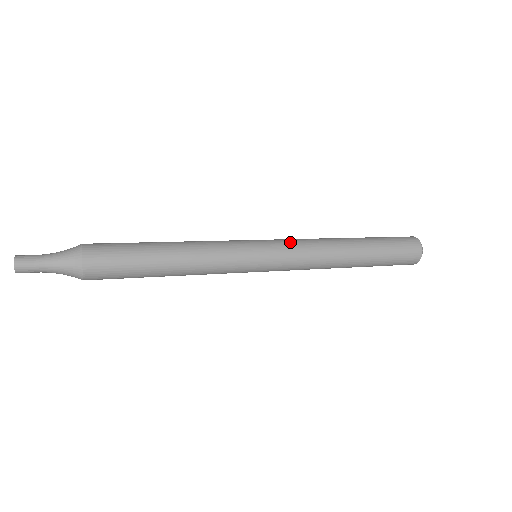
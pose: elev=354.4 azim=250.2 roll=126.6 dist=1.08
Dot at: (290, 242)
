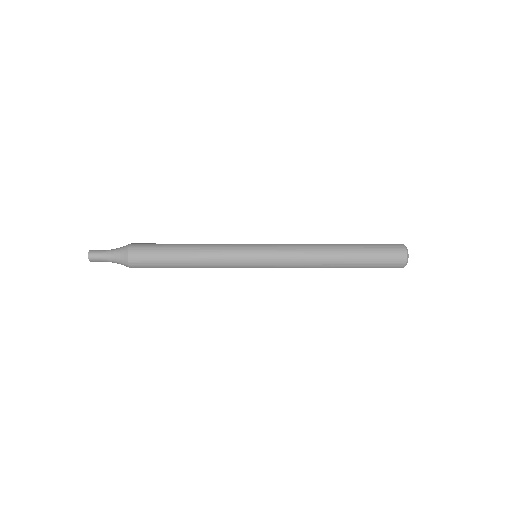
Dot at: (282, 246)
